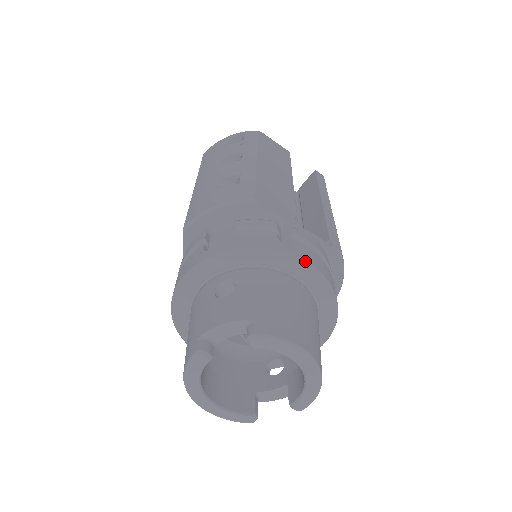
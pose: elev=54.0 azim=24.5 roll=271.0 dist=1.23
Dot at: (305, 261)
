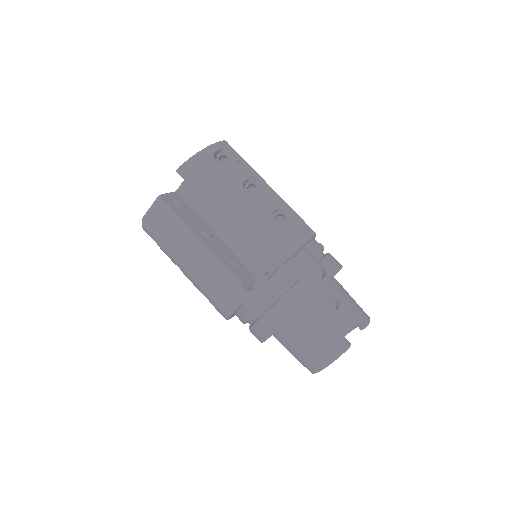
Dot at: occluded
